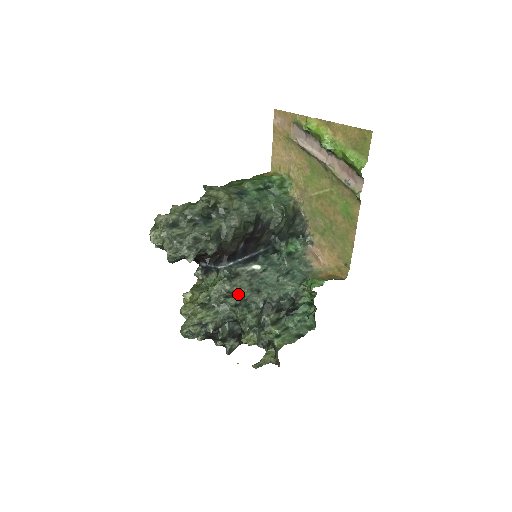
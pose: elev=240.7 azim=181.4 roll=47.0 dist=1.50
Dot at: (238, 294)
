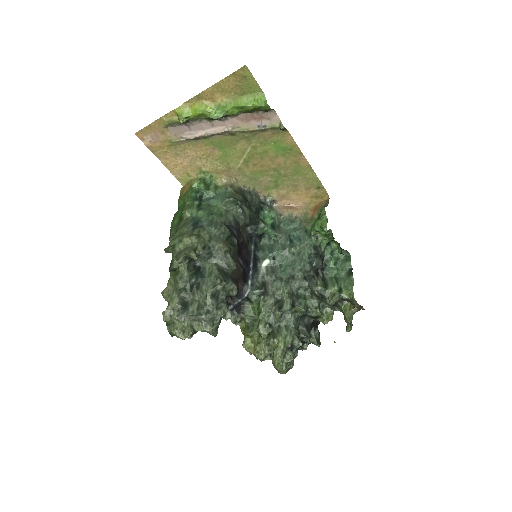
Dot at: (284, 296)
